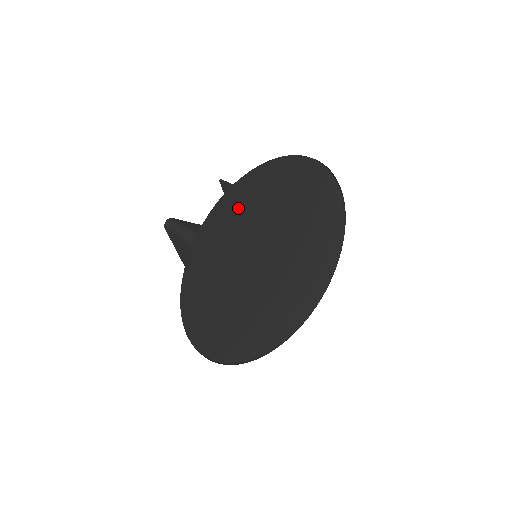
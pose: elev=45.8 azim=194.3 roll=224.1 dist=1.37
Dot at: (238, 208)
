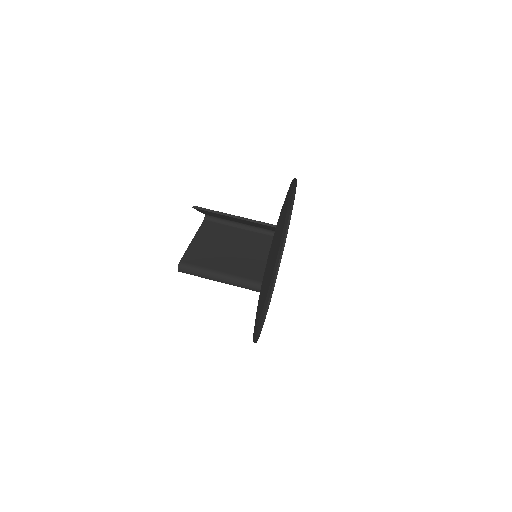
Dot at: occluded
